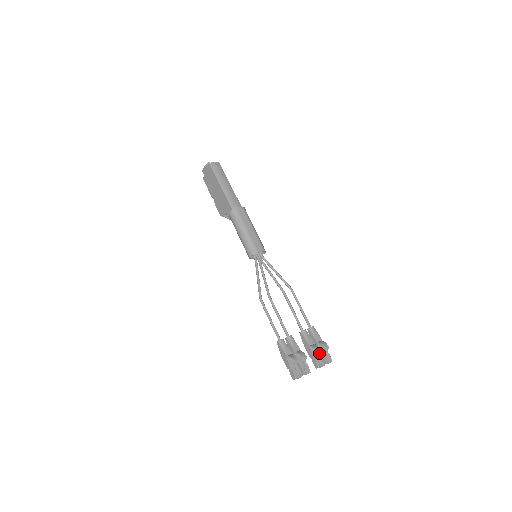
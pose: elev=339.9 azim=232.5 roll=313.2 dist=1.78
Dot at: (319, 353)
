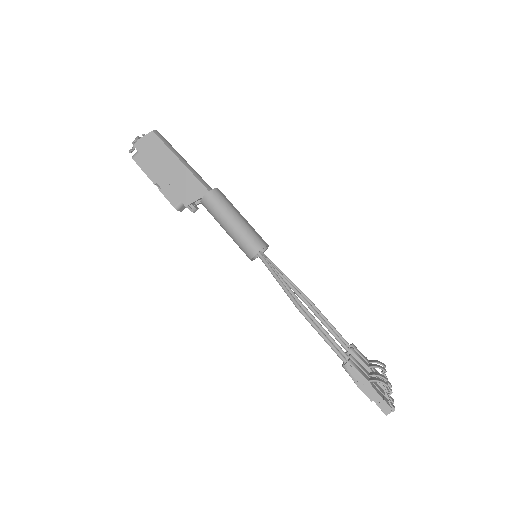
Dot at: (383, 373)
